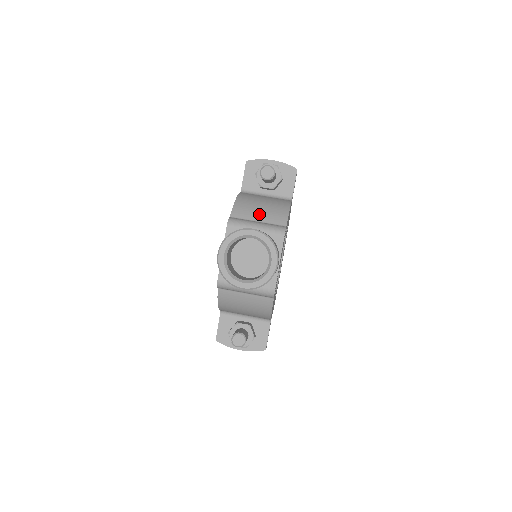
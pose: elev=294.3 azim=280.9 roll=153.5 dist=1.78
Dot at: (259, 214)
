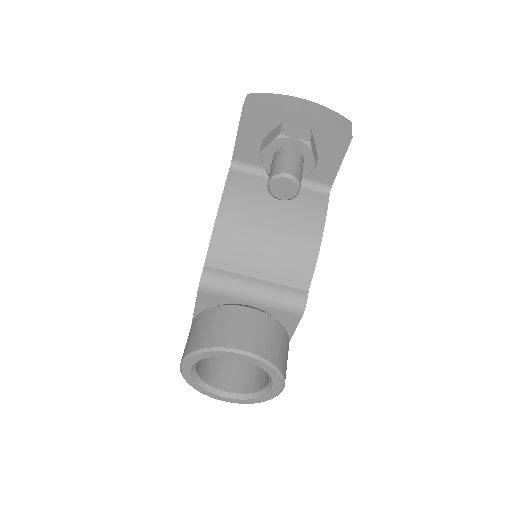
Dot at: (260, 259)
